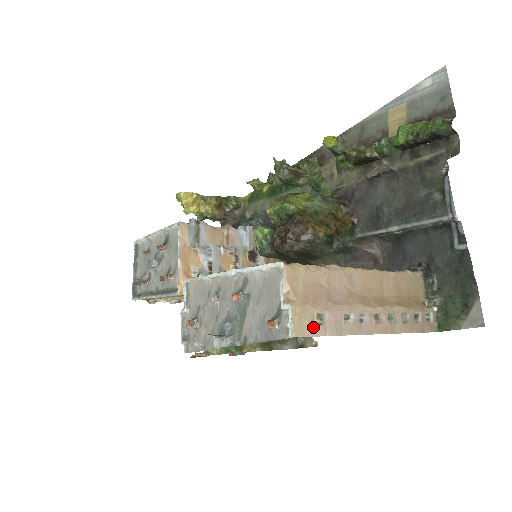
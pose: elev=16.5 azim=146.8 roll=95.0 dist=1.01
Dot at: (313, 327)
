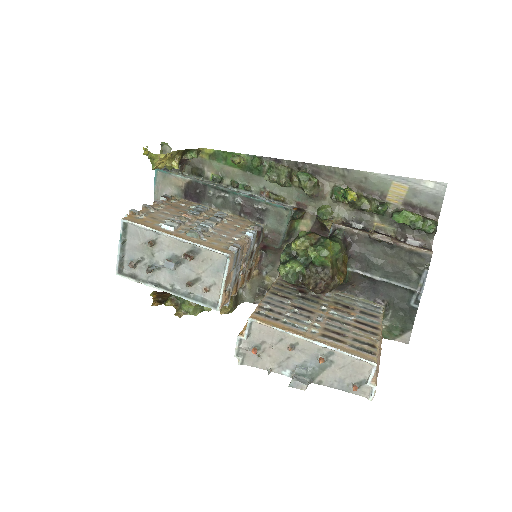
Dot at: occluded
